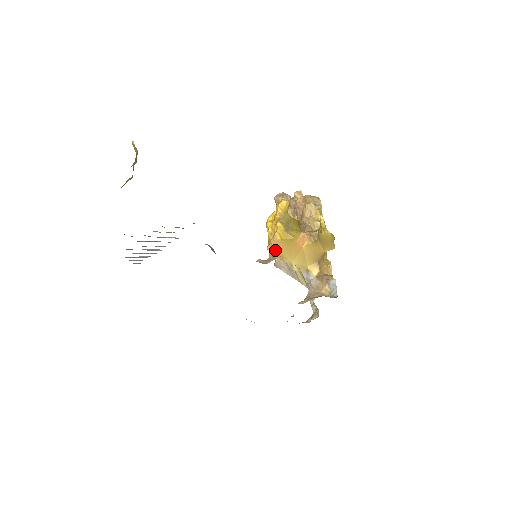
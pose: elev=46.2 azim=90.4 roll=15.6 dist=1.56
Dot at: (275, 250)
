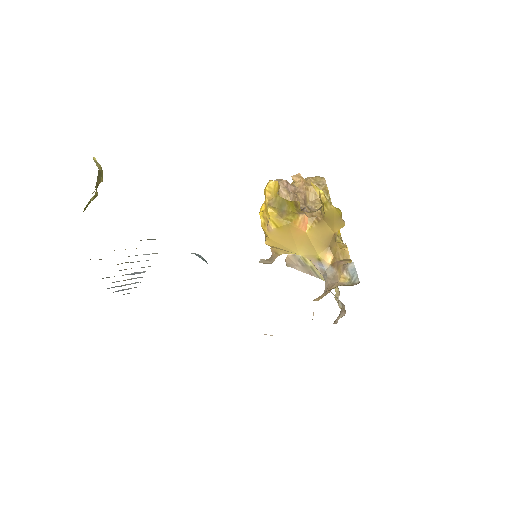
Dot at: (274, 243)
